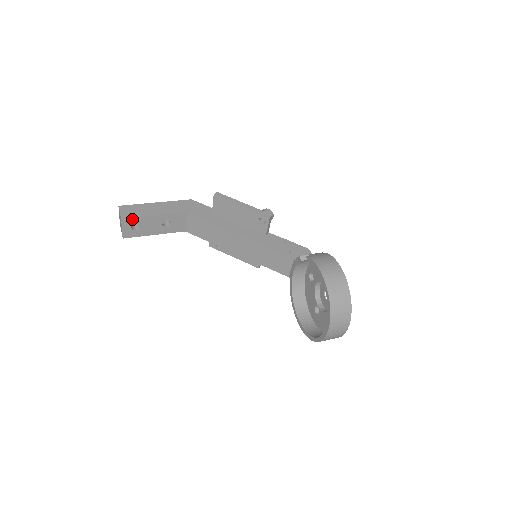
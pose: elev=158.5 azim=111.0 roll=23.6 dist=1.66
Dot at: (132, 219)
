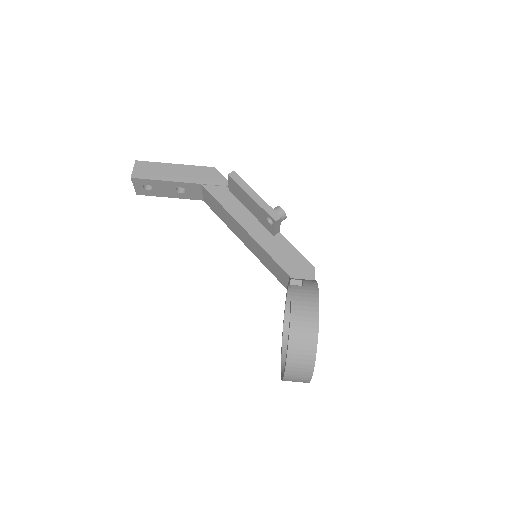
Dot at: (142, 180)
